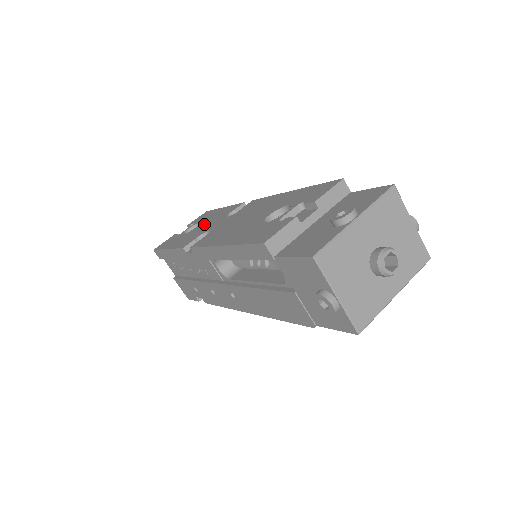
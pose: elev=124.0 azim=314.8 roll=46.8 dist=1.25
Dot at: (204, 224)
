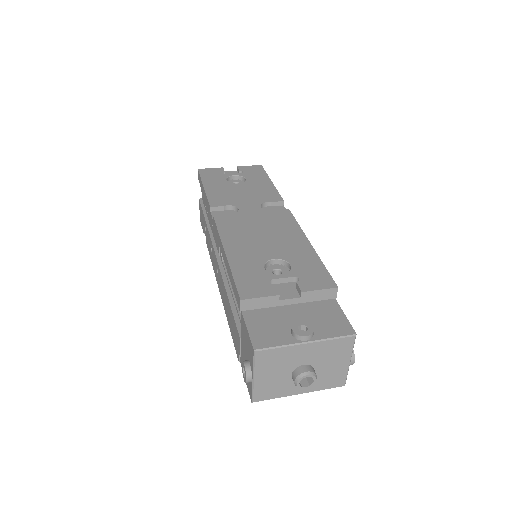
Dot at: (244, 189)
